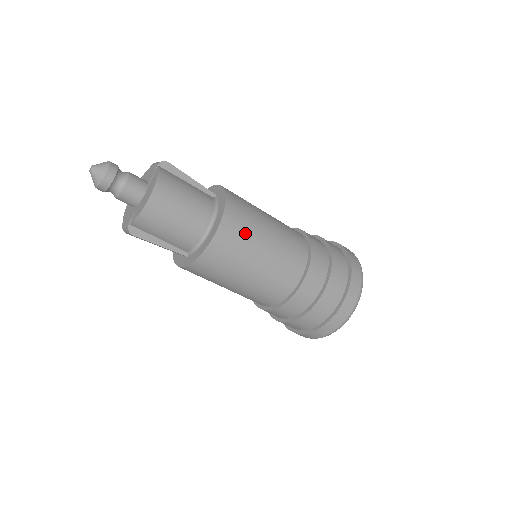
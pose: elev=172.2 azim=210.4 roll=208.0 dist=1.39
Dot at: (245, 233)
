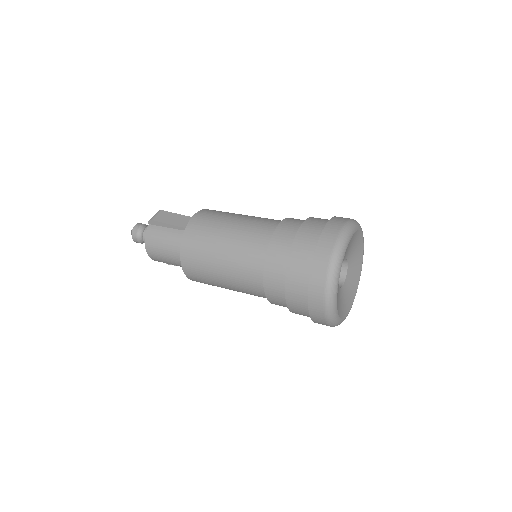
Dot at: (201, 268)
